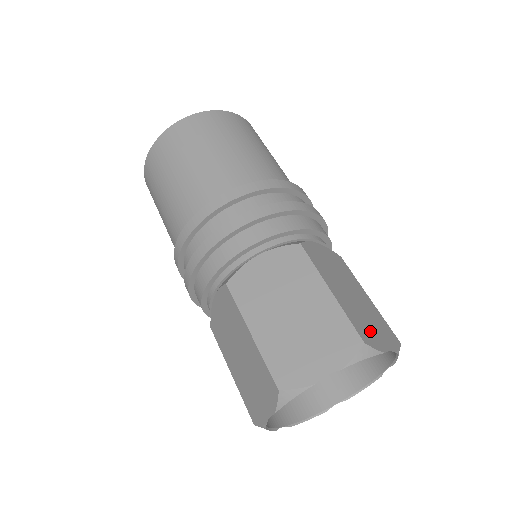
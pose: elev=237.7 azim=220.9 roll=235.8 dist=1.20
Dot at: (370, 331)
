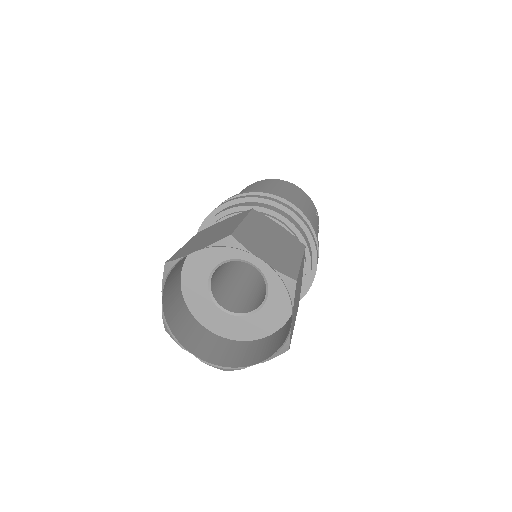
Dot at: (256, 246)
